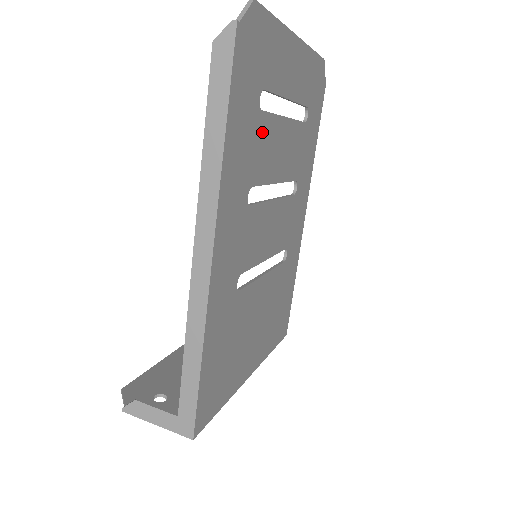
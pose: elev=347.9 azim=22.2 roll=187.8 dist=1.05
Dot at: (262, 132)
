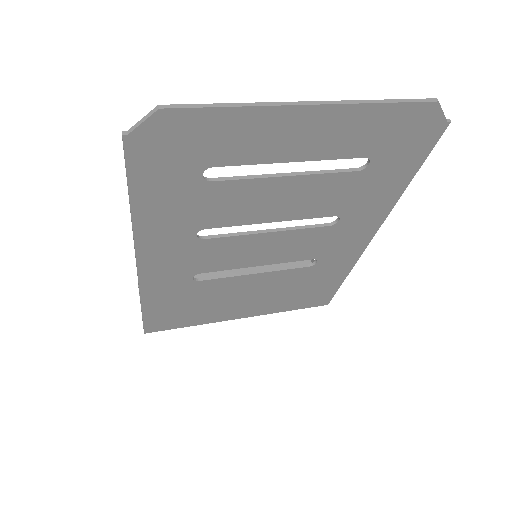
Dot at: (218, 195)
